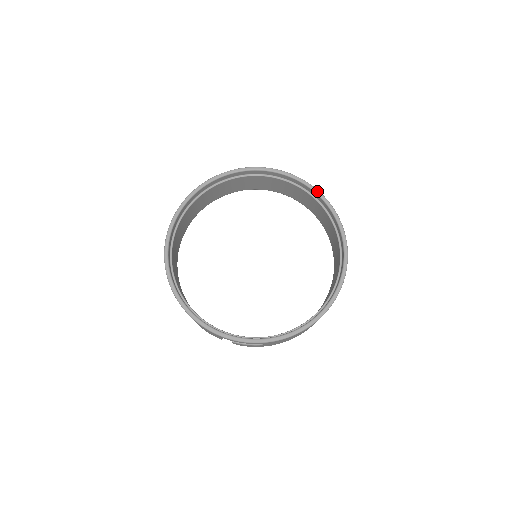
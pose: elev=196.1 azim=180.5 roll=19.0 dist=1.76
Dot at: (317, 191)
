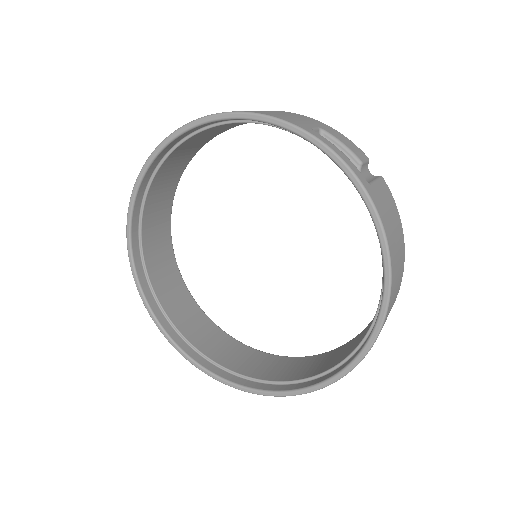
Dot at: (276, 122)
